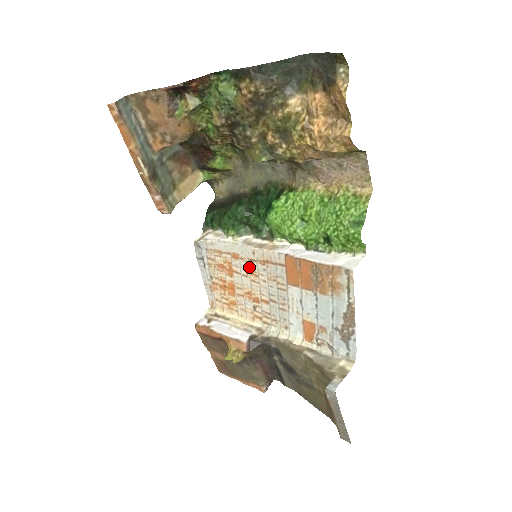
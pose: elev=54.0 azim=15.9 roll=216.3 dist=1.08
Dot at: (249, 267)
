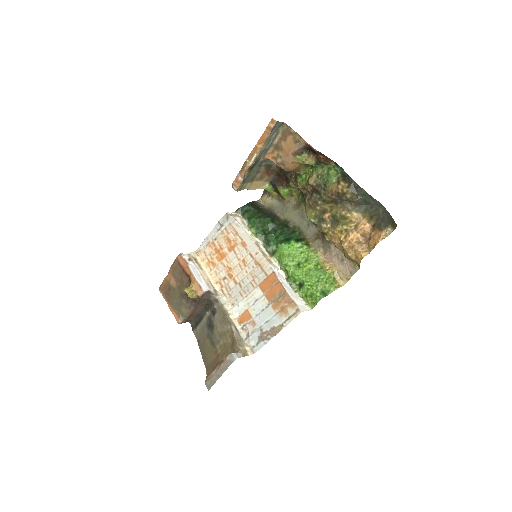
Dot at: (246, 257)
